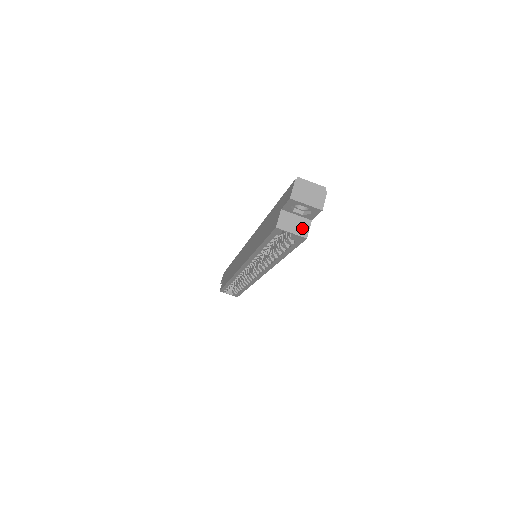
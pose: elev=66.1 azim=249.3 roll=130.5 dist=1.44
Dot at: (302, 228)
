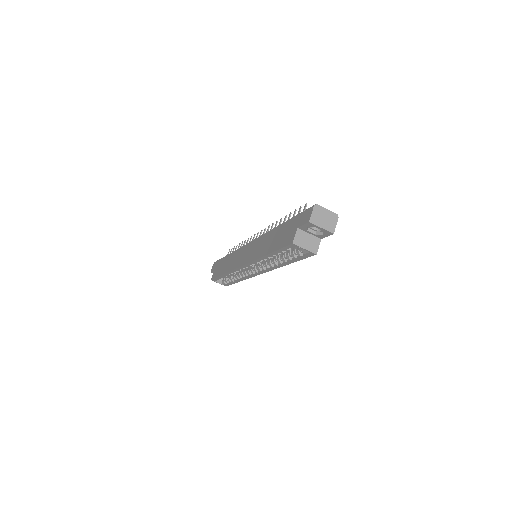
Dot at: (313, 245)
